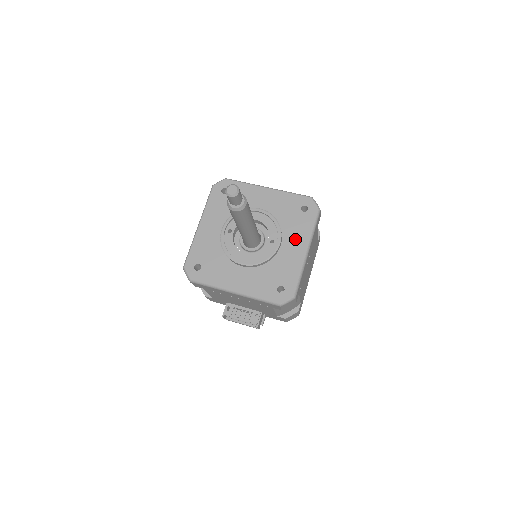
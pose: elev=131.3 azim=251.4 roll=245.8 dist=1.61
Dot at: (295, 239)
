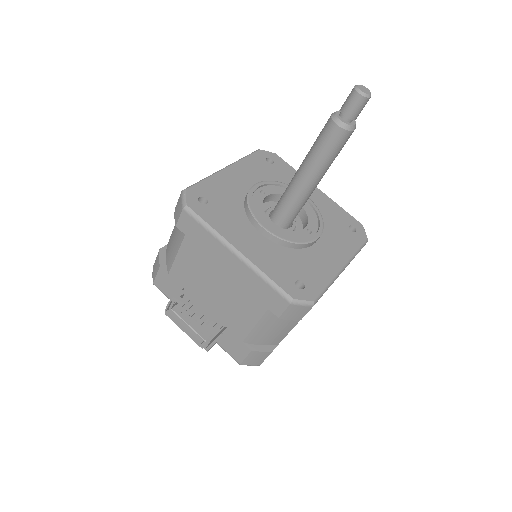
Dot at: (334, 247)
